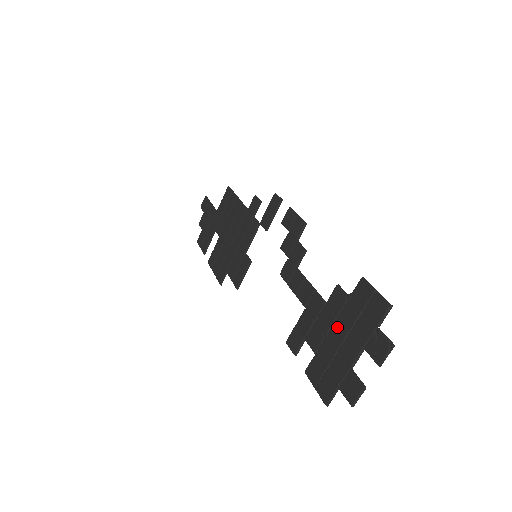
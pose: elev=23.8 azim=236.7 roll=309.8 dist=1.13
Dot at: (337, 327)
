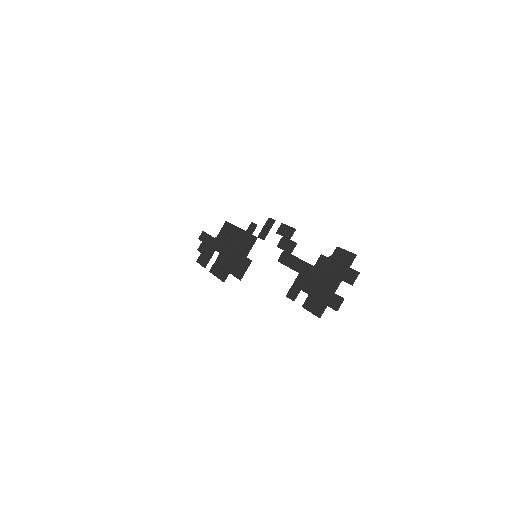
Dot at: (323, 275)
